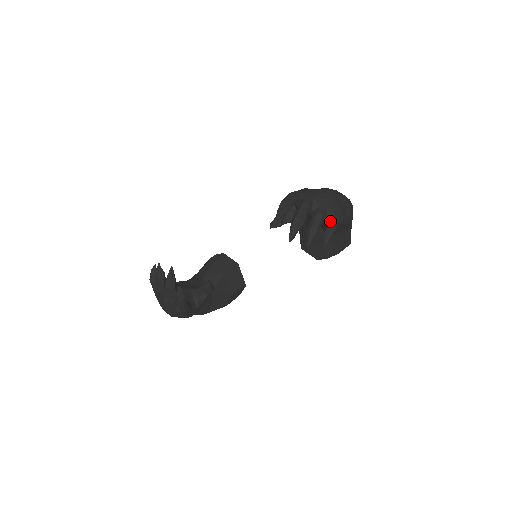
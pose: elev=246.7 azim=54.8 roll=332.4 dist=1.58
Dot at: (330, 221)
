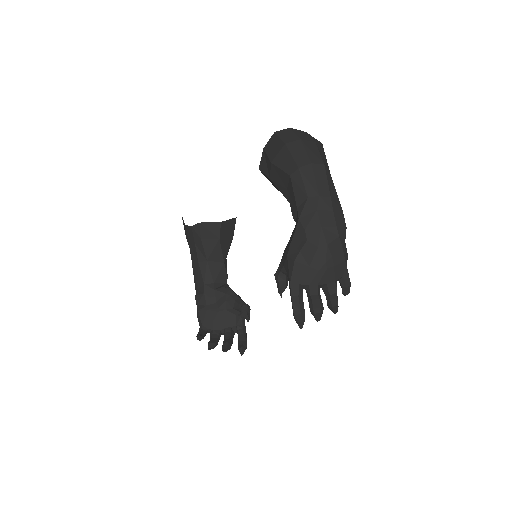
Dot at: (342, 283)
